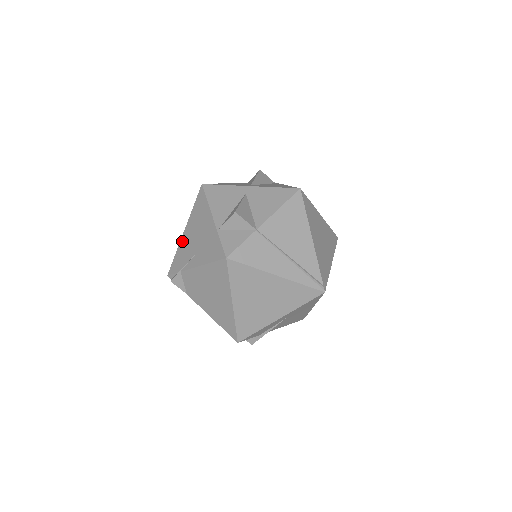
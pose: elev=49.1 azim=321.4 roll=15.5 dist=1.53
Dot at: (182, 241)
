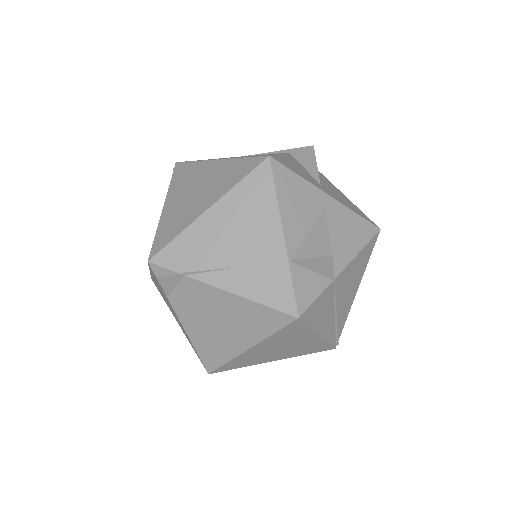
Dot at: (199, 225)
